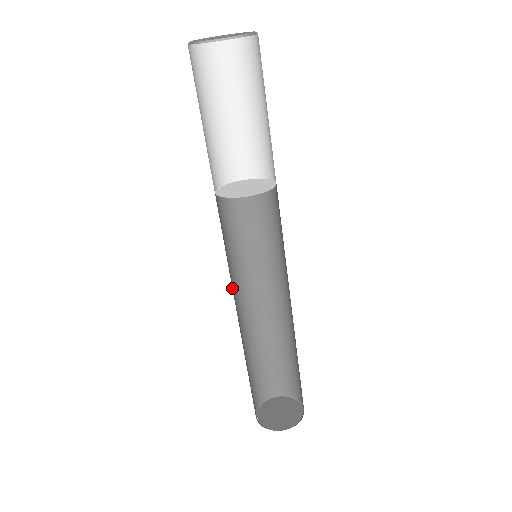
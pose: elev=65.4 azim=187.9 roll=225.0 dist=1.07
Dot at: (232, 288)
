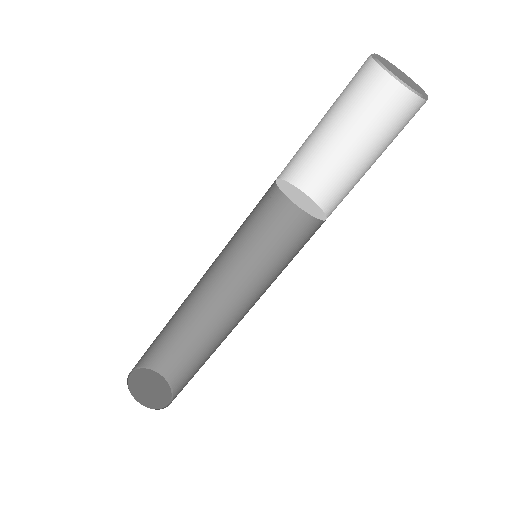
Dot at: occluded
